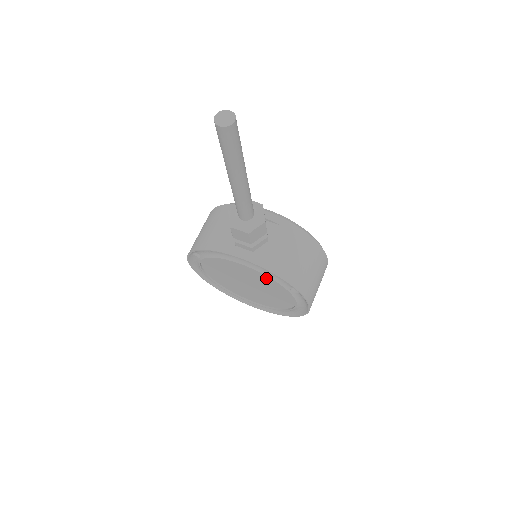
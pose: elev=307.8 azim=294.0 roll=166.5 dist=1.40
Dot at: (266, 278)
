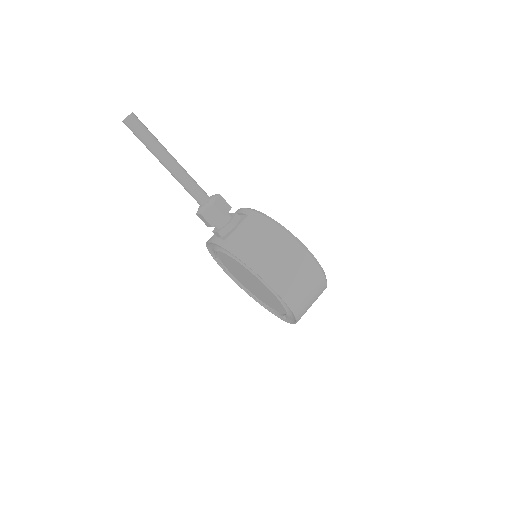
Dot at: (238, 263)
